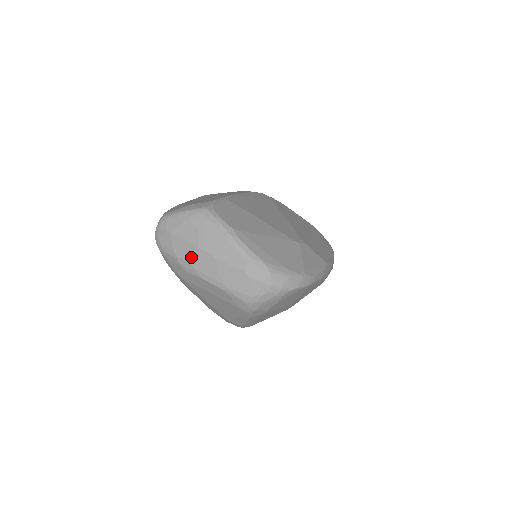
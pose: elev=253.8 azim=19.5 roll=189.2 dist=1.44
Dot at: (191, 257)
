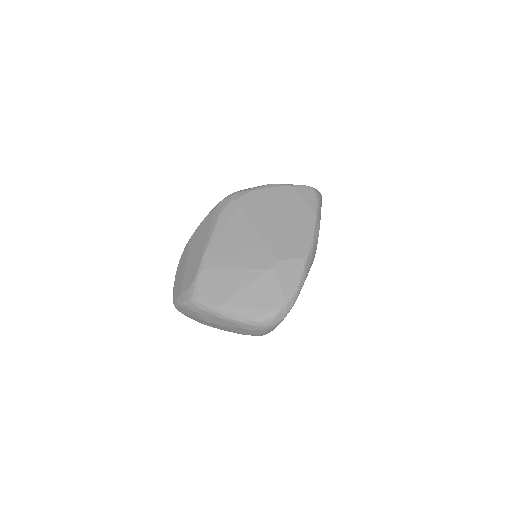
Dot at: (208, 325)
